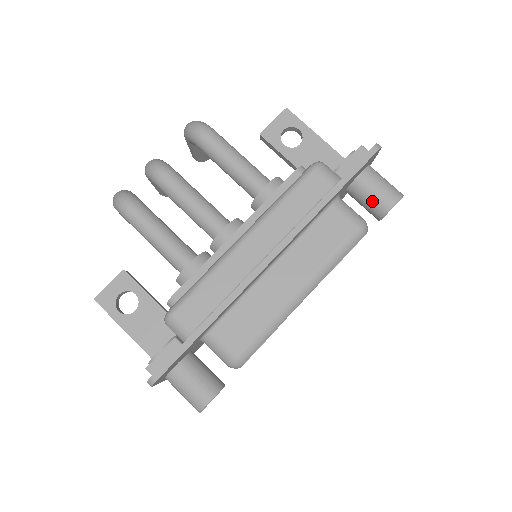
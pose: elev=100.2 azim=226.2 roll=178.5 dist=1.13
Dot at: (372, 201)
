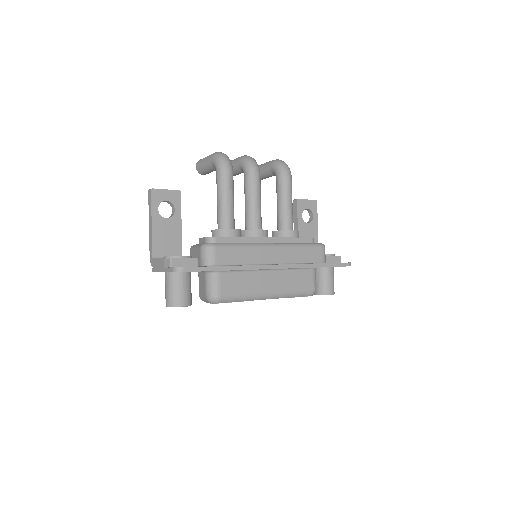
Dot at: (323, 284)
